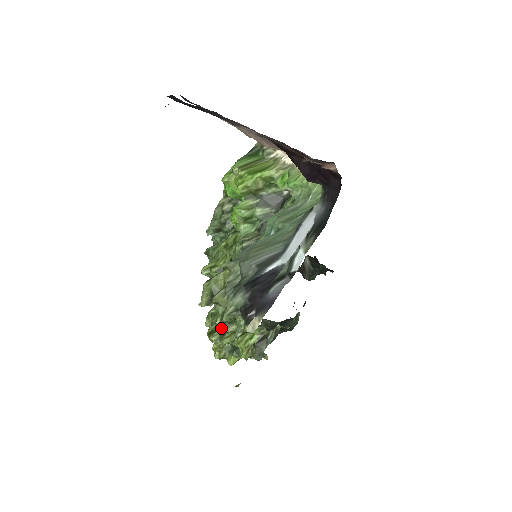
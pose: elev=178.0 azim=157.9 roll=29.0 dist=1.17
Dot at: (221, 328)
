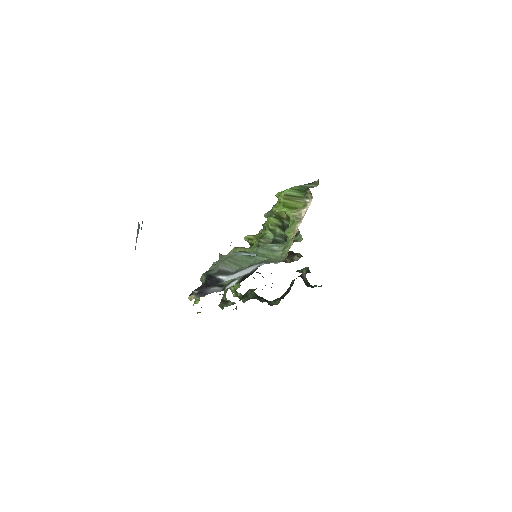
Dot at: occluded
